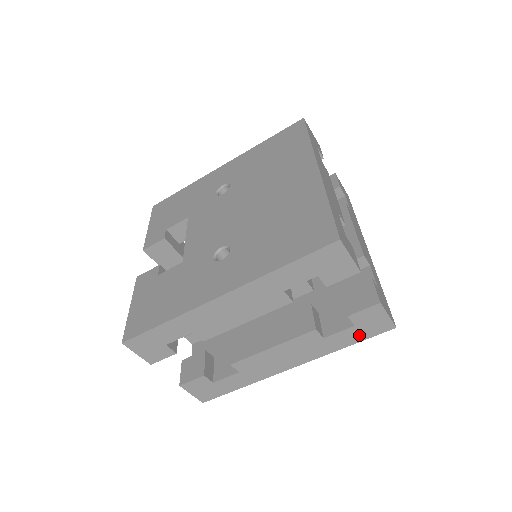
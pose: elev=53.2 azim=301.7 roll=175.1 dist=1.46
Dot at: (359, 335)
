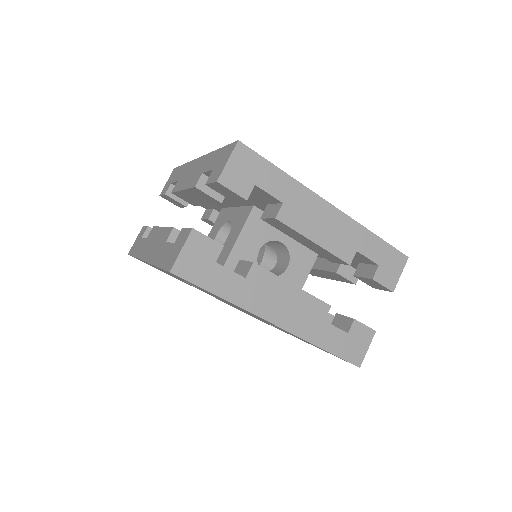
Dot at: occluded
